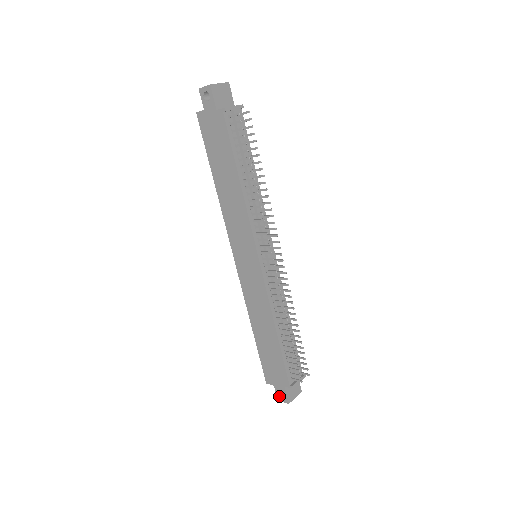
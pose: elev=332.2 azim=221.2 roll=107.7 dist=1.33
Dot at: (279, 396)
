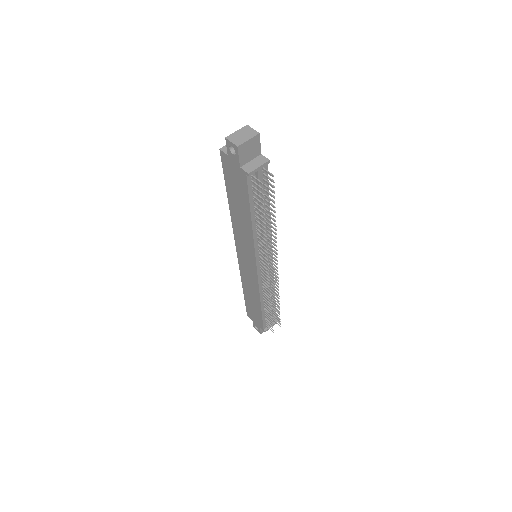
Dot at: (255, 327)
